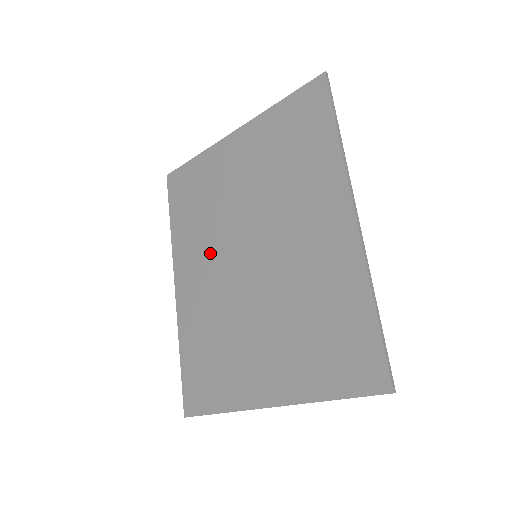
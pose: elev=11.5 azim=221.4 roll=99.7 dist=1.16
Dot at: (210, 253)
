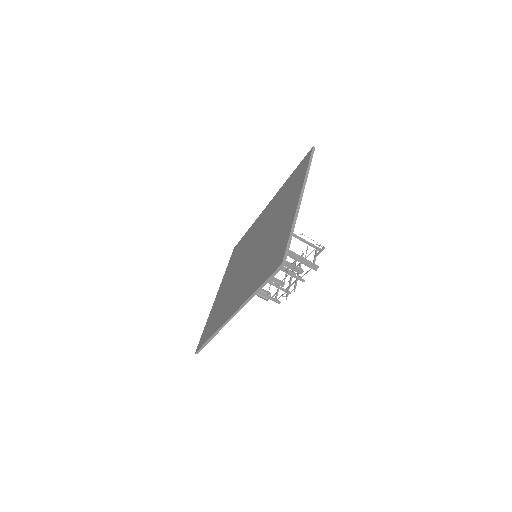
Dot at: (237, 287)
